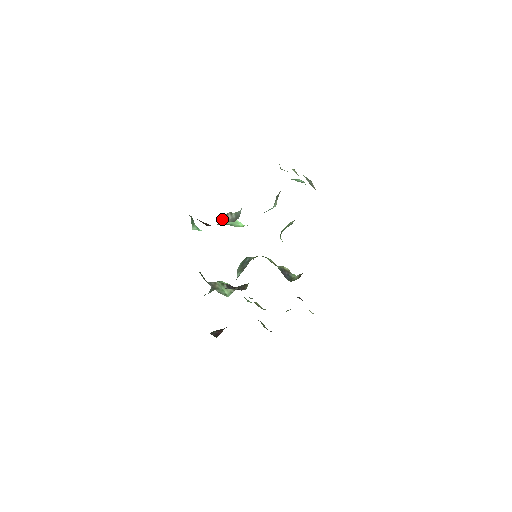
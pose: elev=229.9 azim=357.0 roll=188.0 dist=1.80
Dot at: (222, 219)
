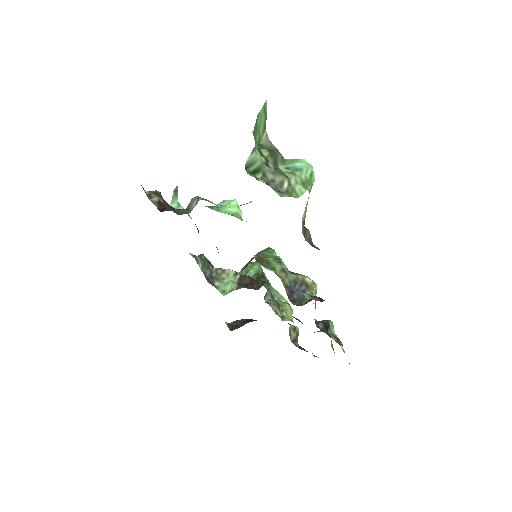
Dot at: (189, 204)
